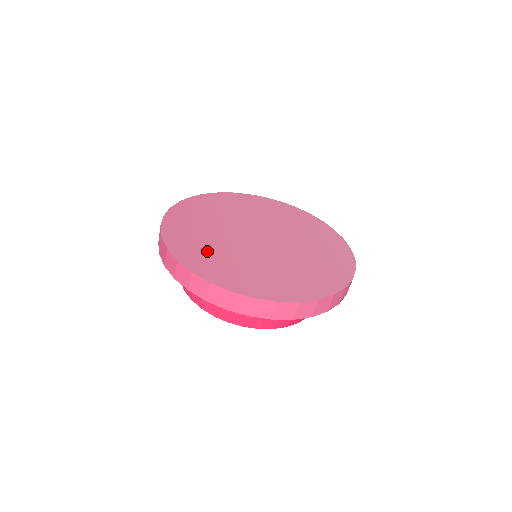
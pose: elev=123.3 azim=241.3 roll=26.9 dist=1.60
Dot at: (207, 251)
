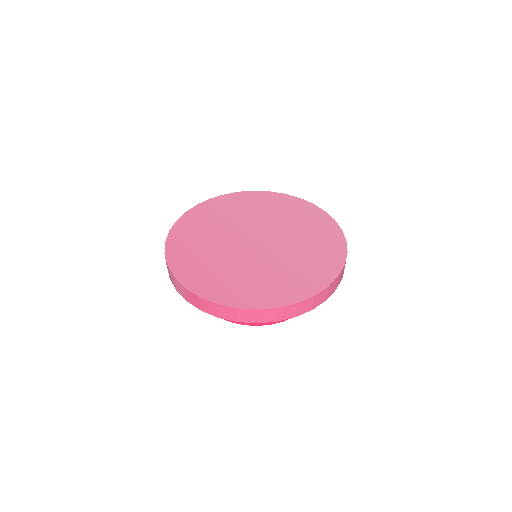
Dot at: (230, 280)
